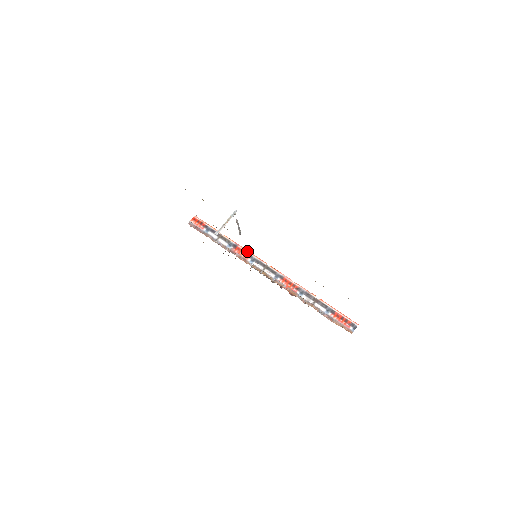
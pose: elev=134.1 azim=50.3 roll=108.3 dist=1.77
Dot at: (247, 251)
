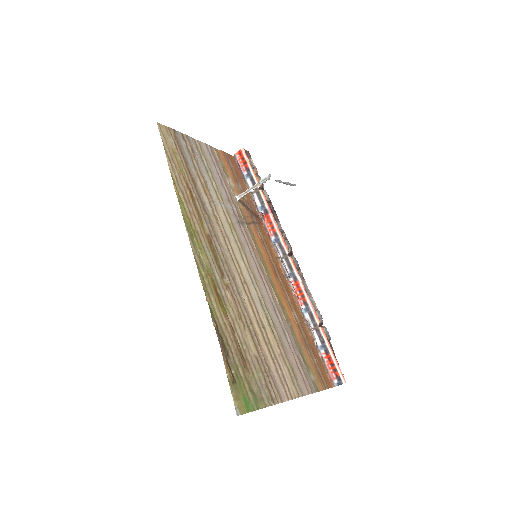
Dot at: (275, 225)
